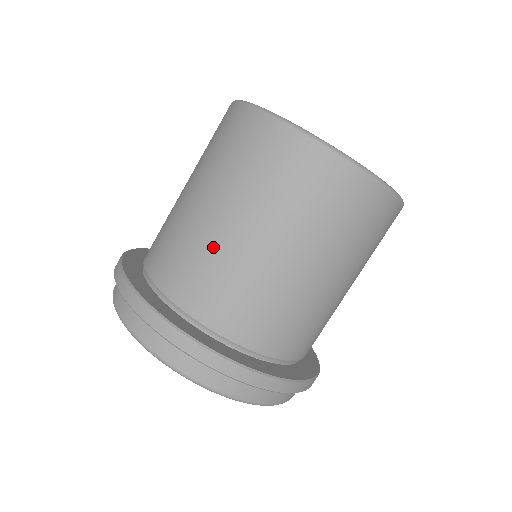
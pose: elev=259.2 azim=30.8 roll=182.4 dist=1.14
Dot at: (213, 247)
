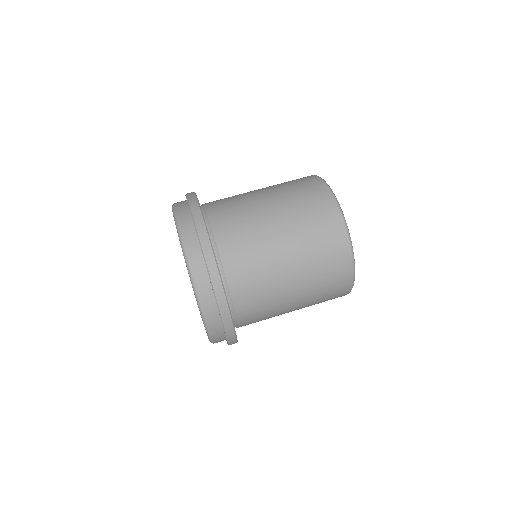
Dot at: occluded
